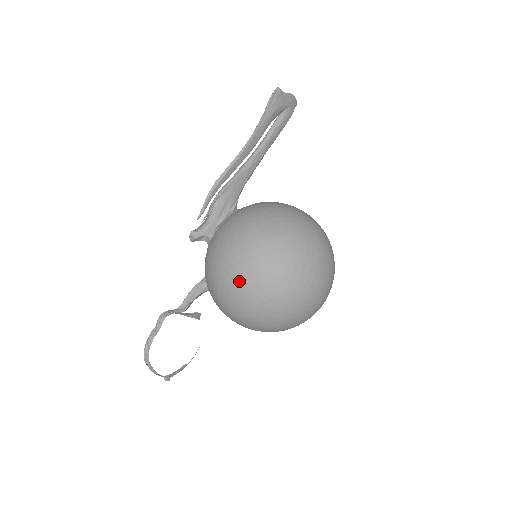
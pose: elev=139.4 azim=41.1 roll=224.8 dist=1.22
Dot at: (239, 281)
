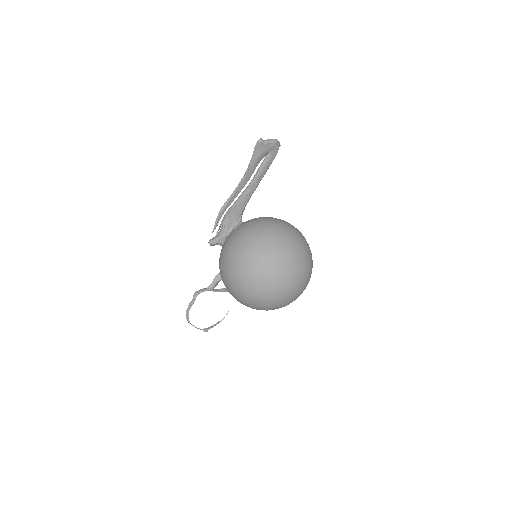
Dot at: (232, 281)
